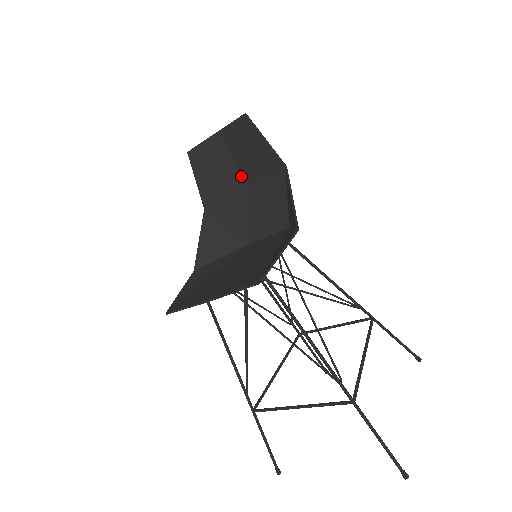
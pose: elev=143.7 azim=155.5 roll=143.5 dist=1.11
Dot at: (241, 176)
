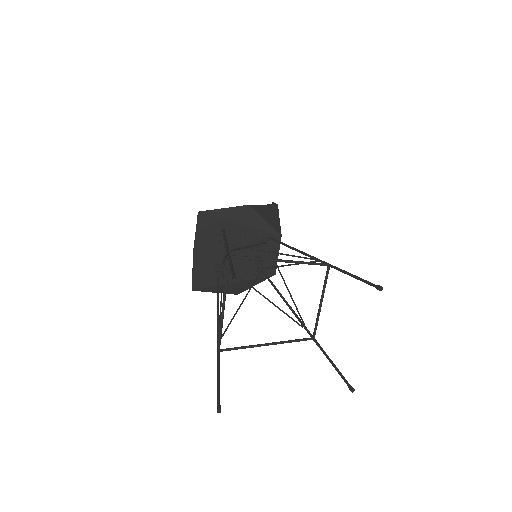
Dot at: occluded
